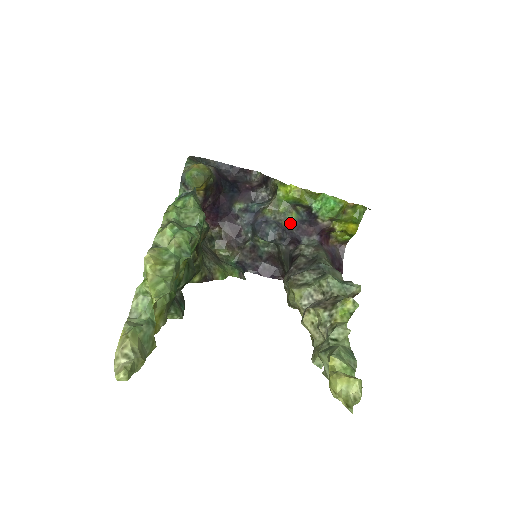
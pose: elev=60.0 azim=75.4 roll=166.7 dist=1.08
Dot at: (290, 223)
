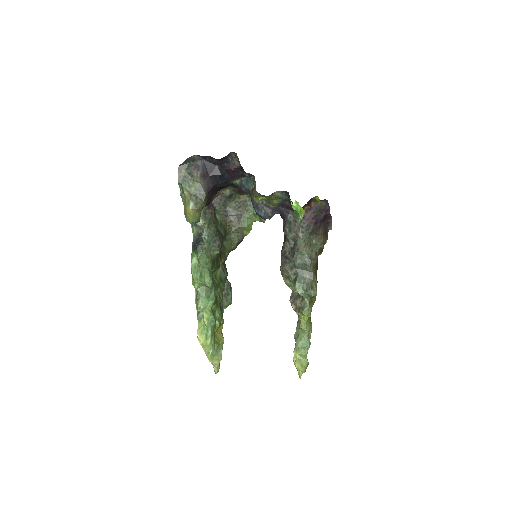
Dot at: (275, 205)
